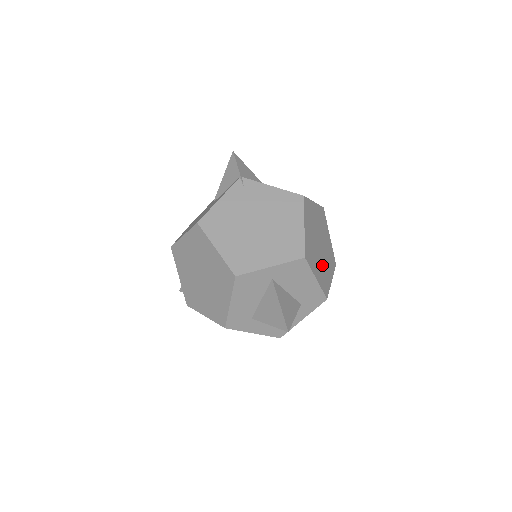
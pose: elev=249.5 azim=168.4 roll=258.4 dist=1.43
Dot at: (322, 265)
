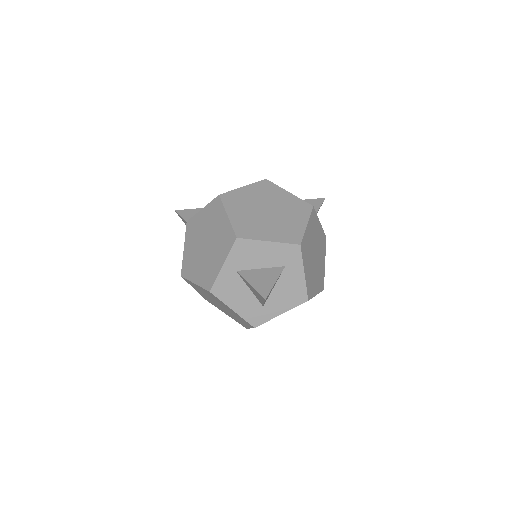
Dot at: (278, 224)
